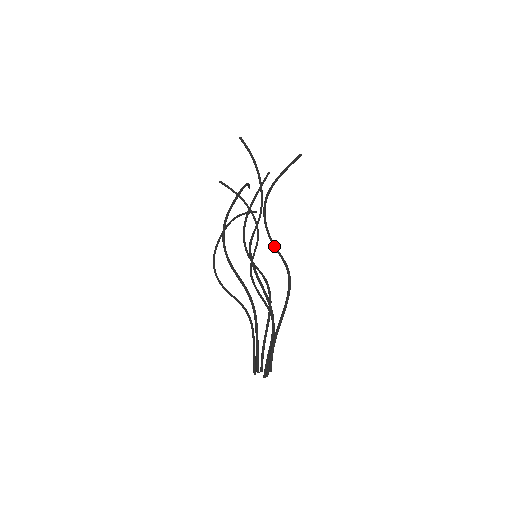
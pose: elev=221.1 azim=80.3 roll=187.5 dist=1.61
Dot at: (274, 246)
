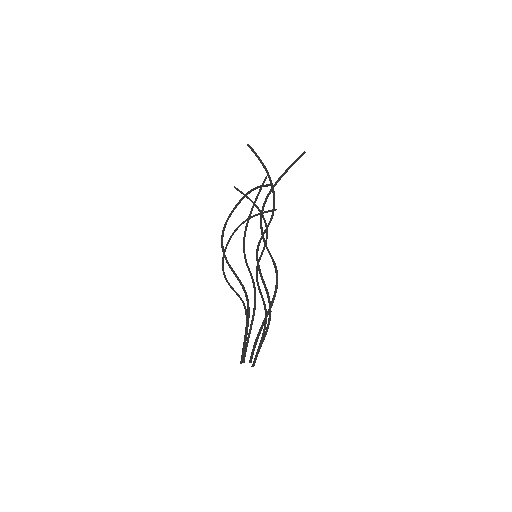
Dot at: (266, 247)
